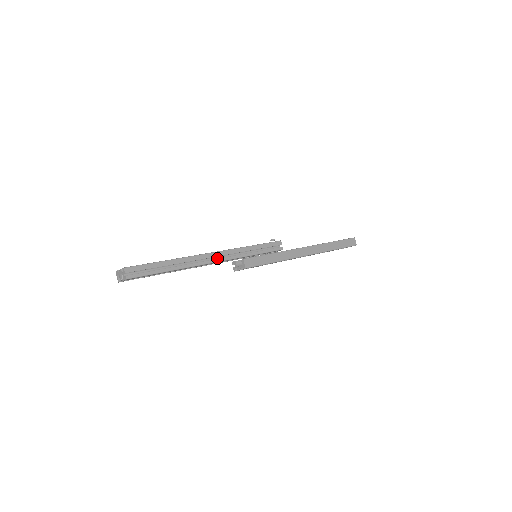
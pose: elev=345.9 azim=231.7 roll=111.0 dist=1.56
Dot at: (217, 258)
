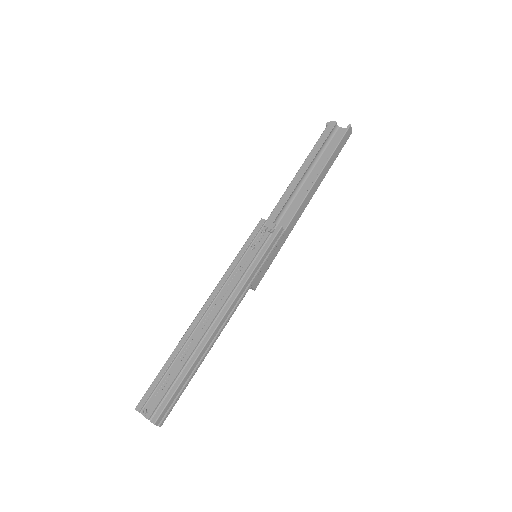
Dot at: occluded
